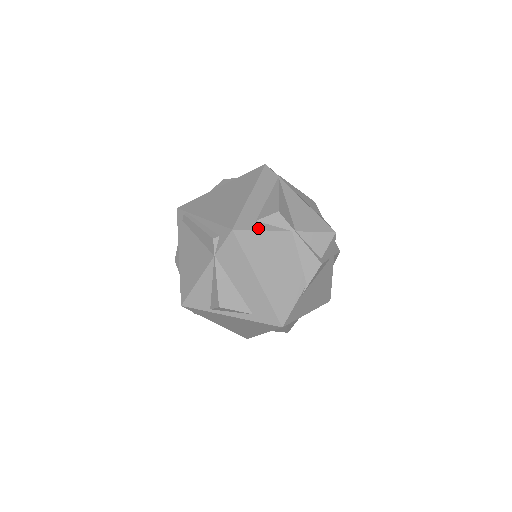
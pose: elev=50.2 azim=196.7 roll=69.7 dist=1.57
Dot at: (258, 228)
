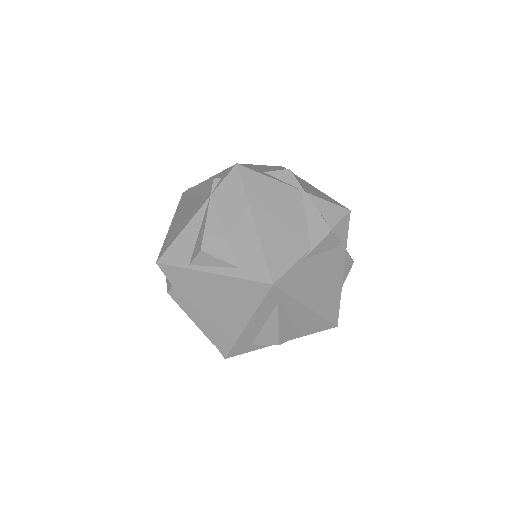
Dot at: (265, 174)
